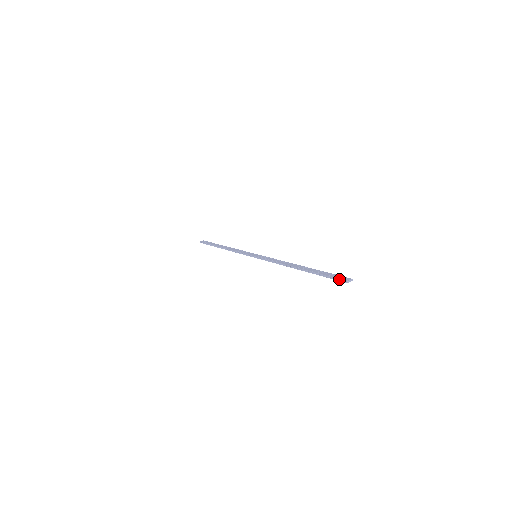
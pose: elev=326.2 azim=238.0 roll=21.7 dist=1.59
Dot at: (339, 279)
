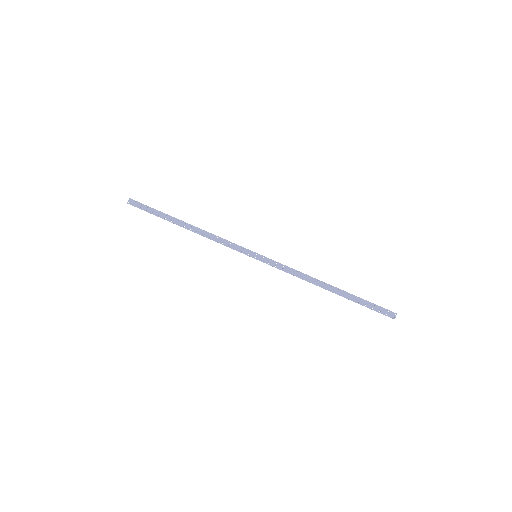
Dot at: occluded
